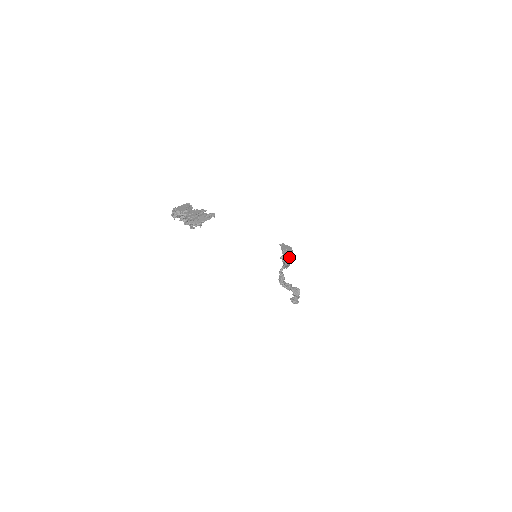
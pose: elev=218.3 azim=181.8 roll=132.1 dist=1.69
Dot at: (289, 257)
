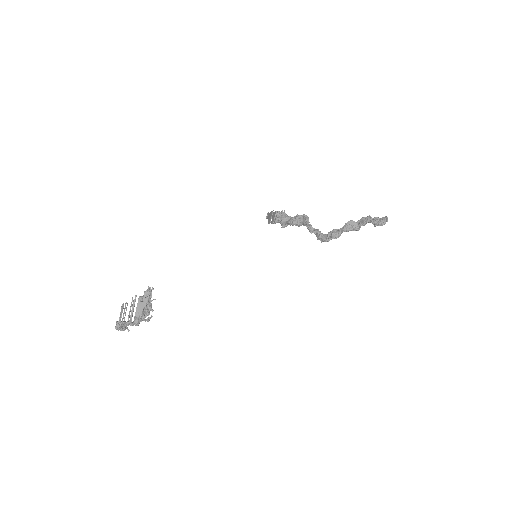
Dot at: (286, 219)
